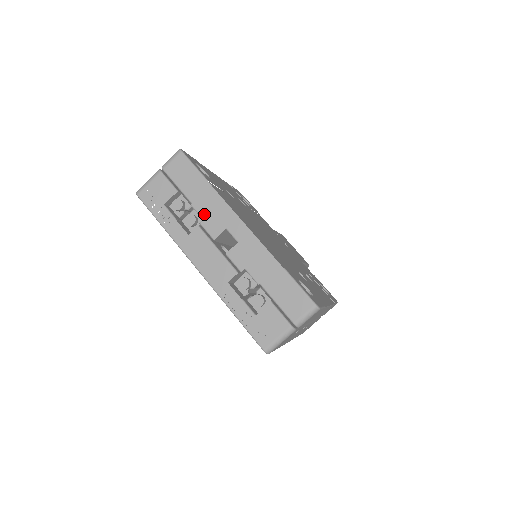
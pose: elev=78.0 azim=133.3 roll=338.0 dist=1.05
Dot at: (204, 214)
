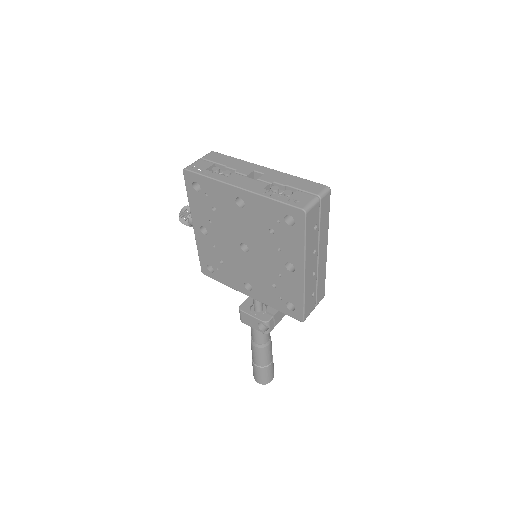
Dot at: (237, 168)
